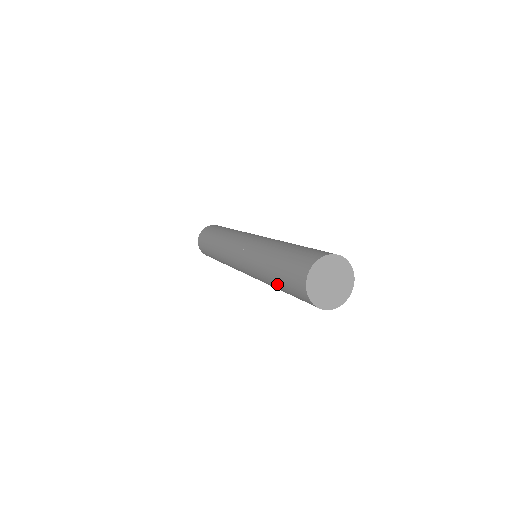
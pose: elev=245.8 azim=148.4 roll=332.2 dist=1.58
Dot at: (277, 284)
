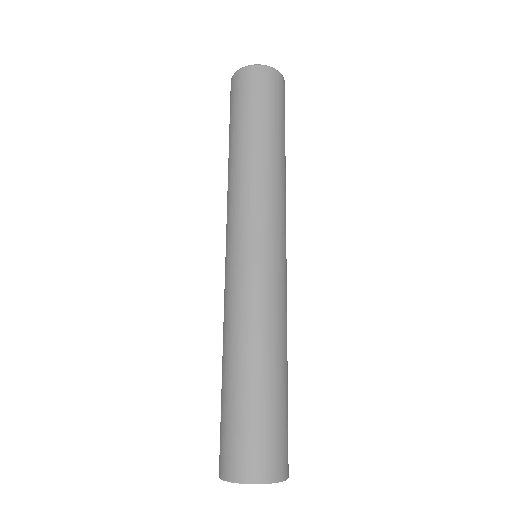
Dot at: occluded
